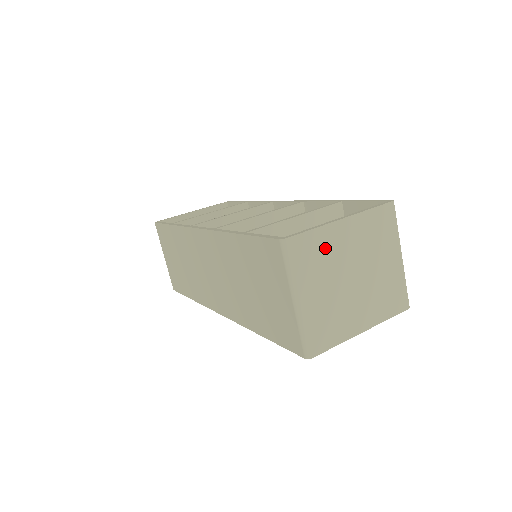
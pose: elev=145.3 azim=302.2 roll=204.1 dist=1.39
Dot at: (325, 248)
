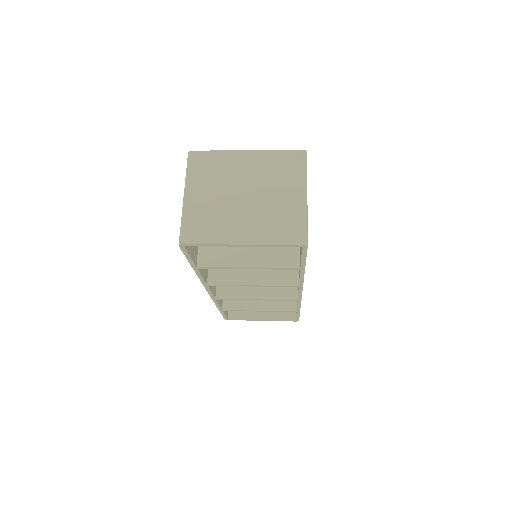
Dot at: (223, 166)
